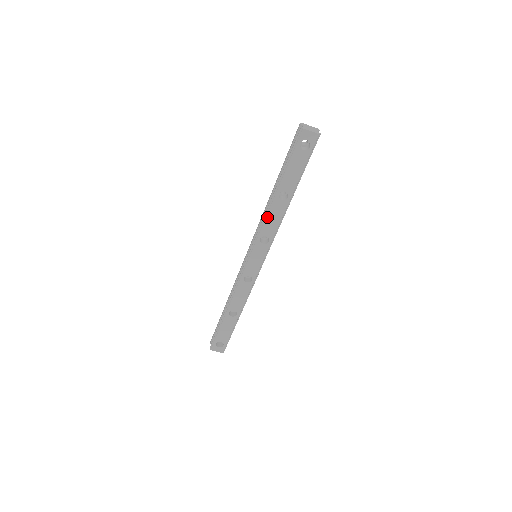
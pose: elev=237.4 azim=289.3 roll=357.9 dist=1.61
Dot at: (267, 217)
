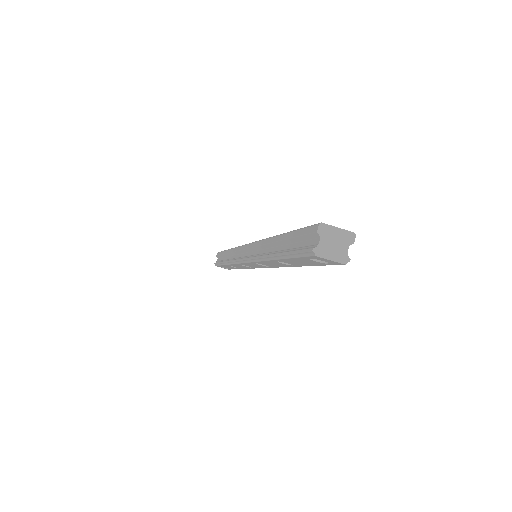
Dot at: (263, 261)
